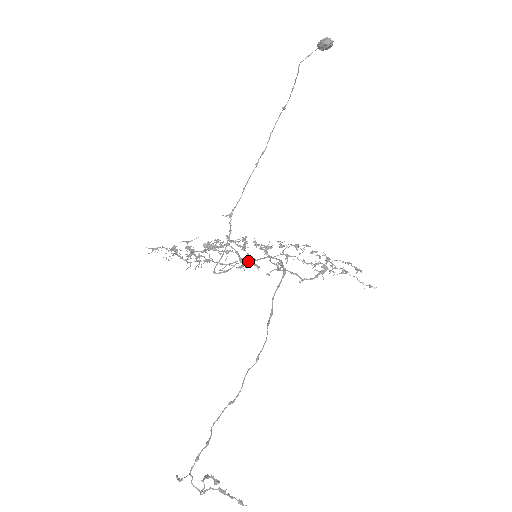
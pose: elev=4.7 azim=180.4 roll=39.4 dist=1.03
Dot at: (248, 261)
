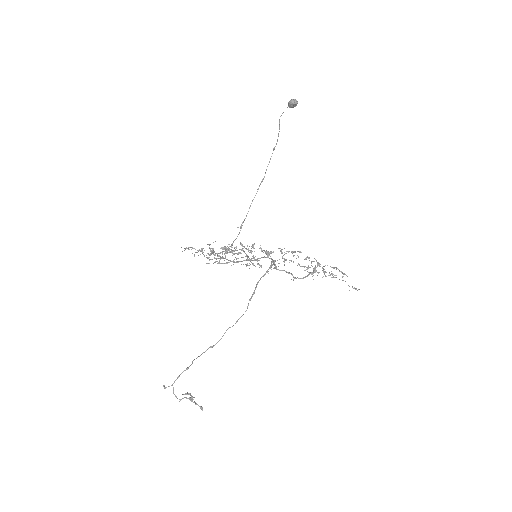
Dot at: (250, 260)
